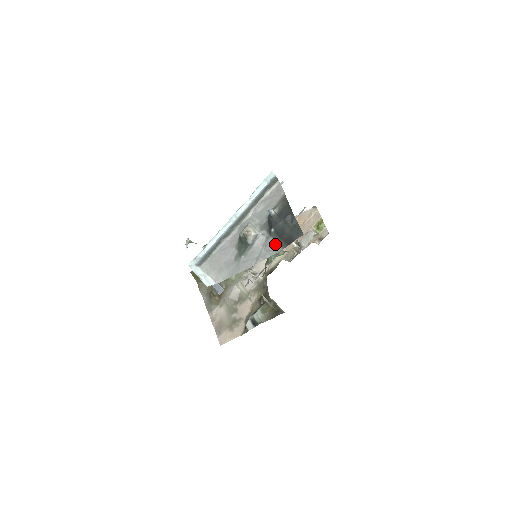
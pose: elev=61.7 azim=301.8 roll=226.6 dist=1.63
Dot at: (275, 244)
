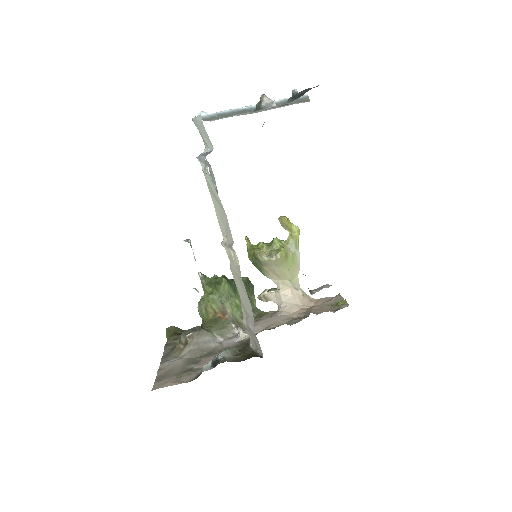
Dot at: (289, 102)
